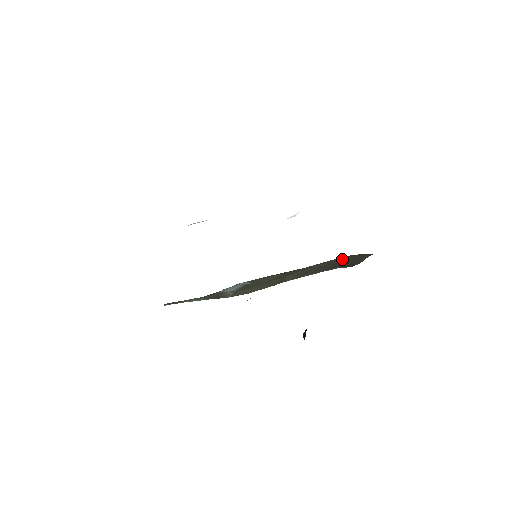
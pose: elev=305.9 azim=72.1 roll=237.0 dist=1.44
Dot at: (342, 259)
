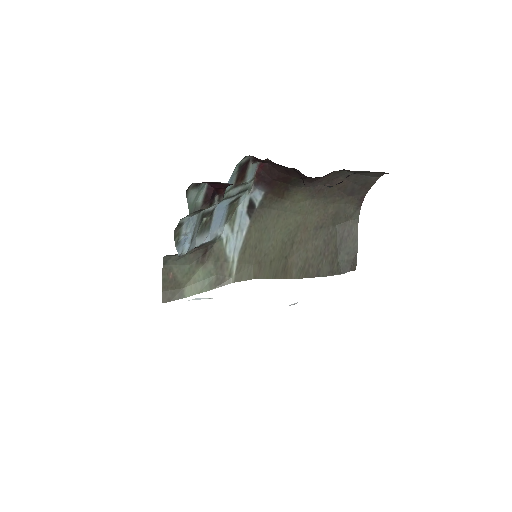
Dot at: (336, 237)
